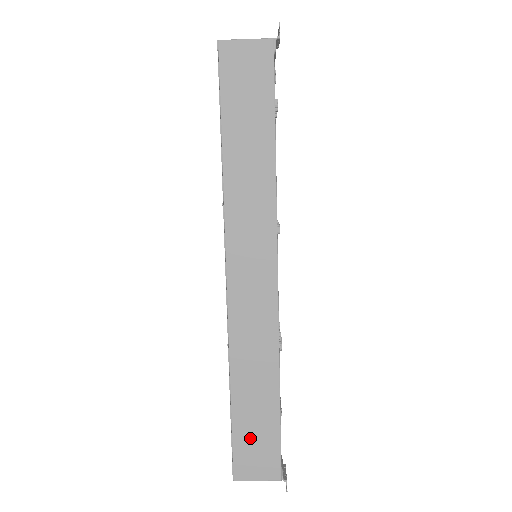
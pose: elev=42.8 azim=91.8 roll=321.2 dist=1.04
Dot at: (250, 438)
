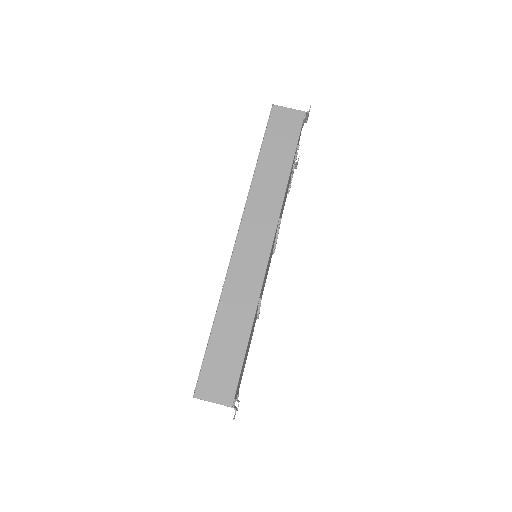
Dot at: (218, 363)
